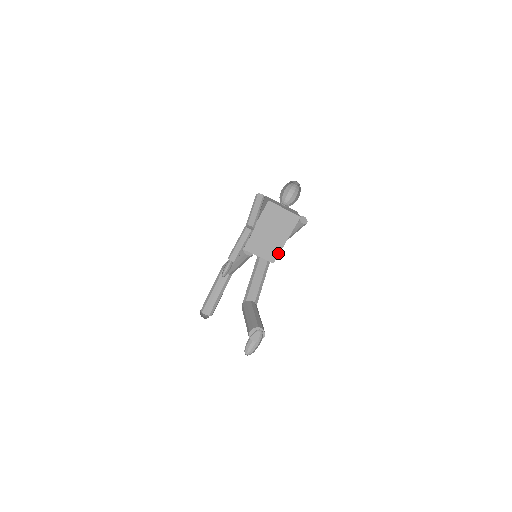
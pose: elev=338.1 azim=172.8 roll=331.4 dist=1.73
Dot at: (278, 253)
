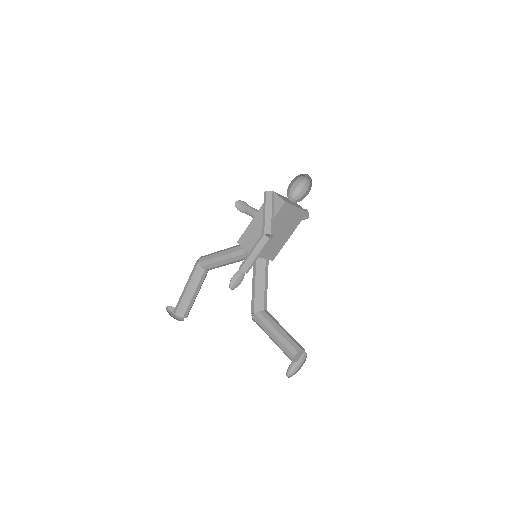
Dot at: (279, 250)
